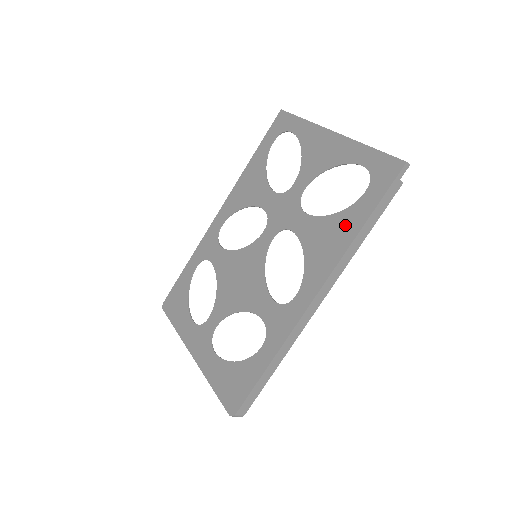
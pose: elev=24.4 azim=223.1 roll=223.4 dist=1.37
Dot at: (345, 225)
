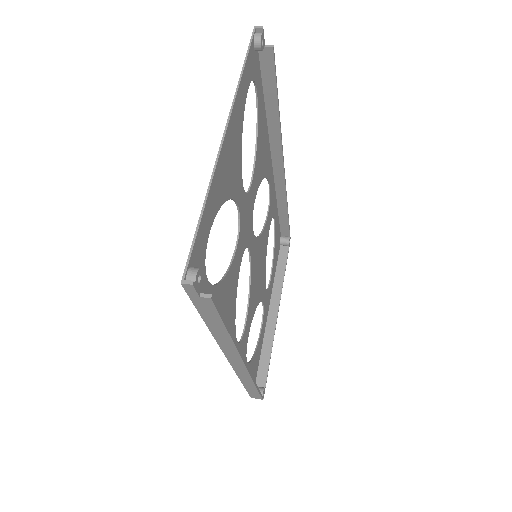
Dot at: occluded
